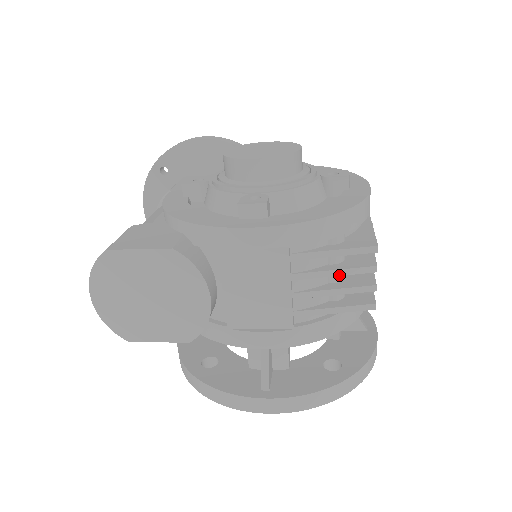
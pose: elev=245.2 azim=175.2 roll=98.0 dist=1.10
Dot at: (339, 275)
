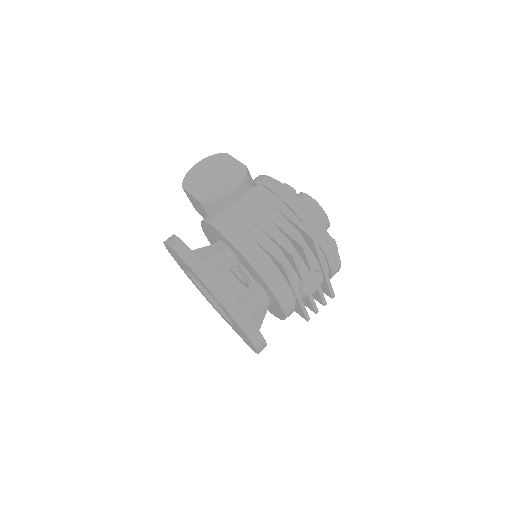
Dot at: (287, 233)
